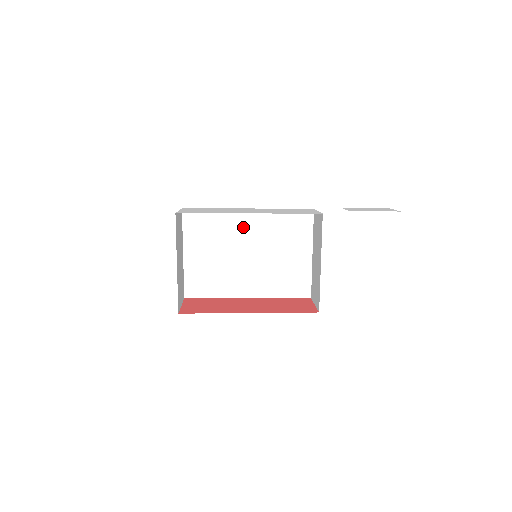
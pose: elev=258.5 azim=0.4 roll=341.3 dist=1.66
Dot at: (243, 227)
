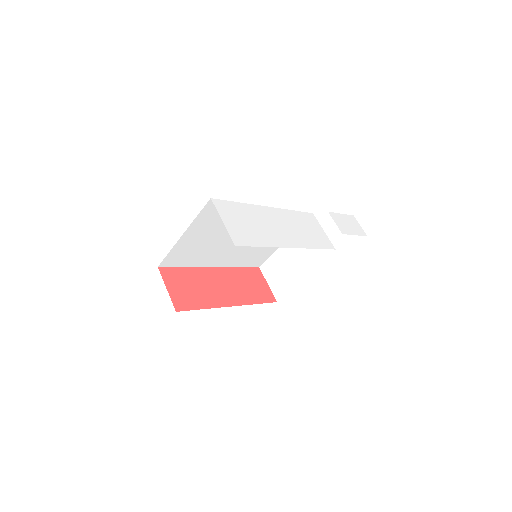
Dot at: occluded
